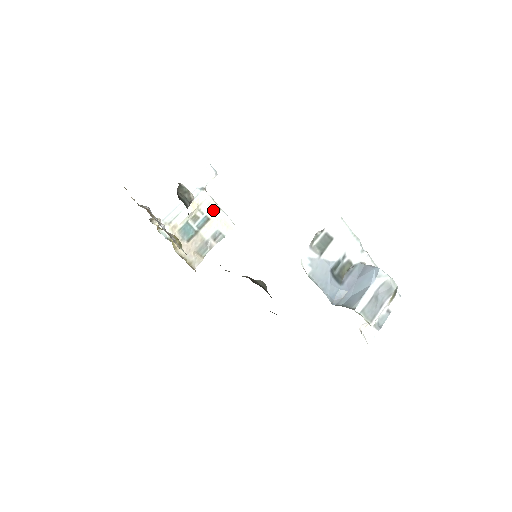
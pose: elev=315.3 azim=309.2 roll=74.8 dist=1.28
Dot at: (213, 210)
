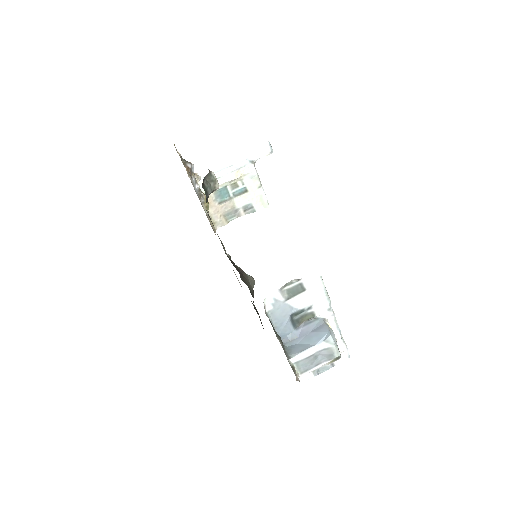
Dot at: (254, 184)
